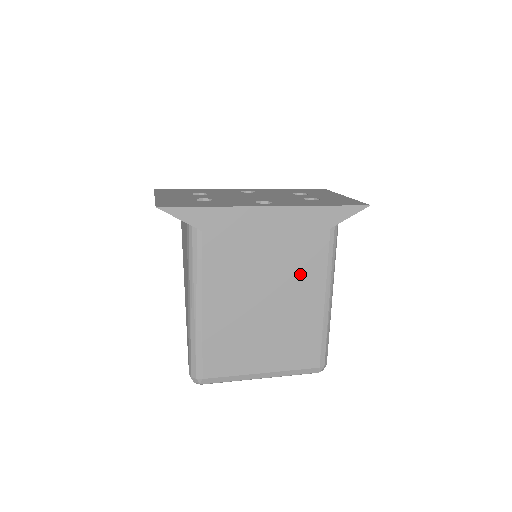
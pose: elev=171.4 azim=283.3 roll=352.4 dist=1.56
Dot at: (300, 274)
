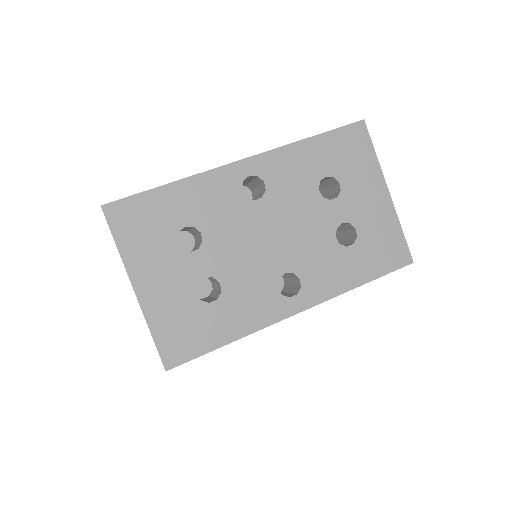
Dot at: occluded
